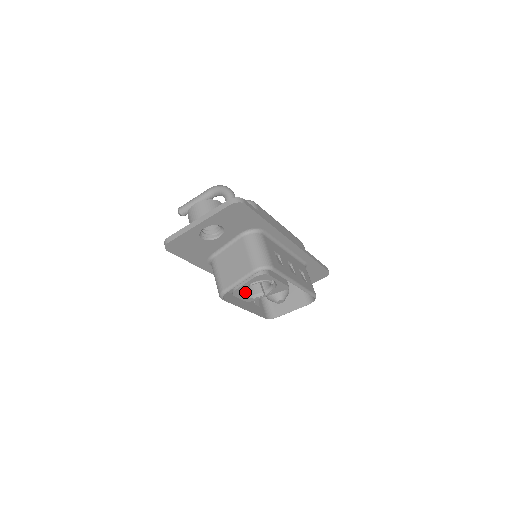
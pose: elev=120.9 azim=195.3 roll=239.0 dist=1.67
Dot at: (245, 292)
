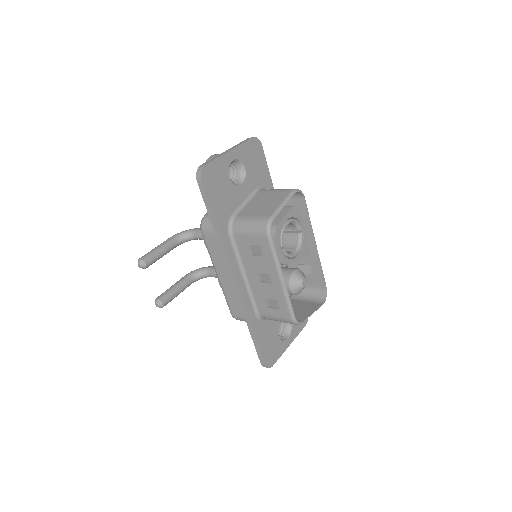
Dot at: (282, 240)
